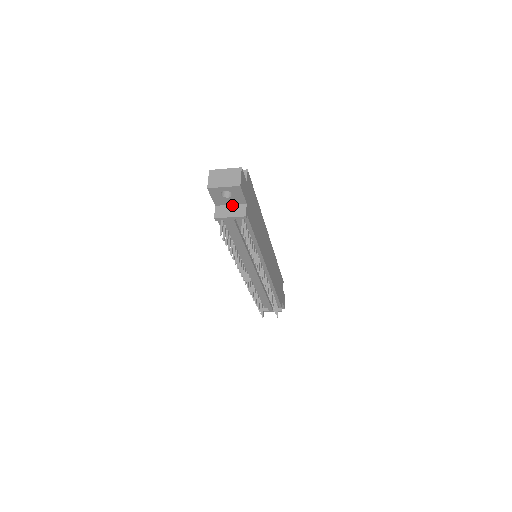
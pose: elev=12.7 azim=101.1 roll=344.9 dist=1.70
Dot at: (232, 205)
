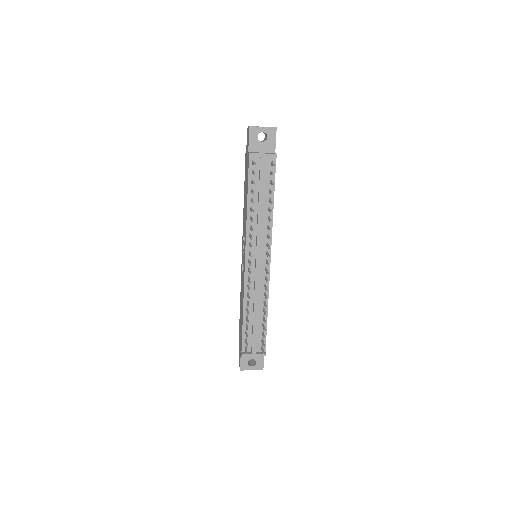
Dot at: (263, 152)
